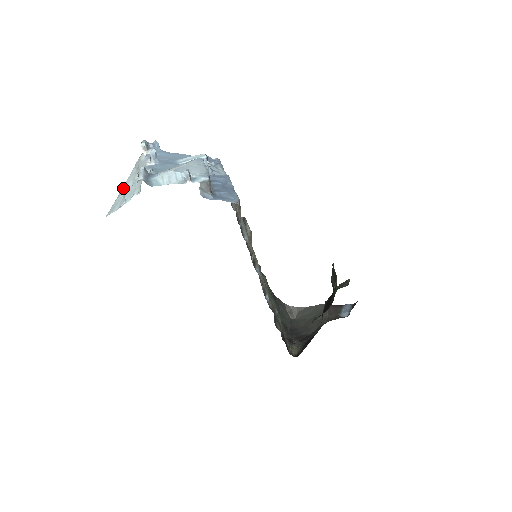
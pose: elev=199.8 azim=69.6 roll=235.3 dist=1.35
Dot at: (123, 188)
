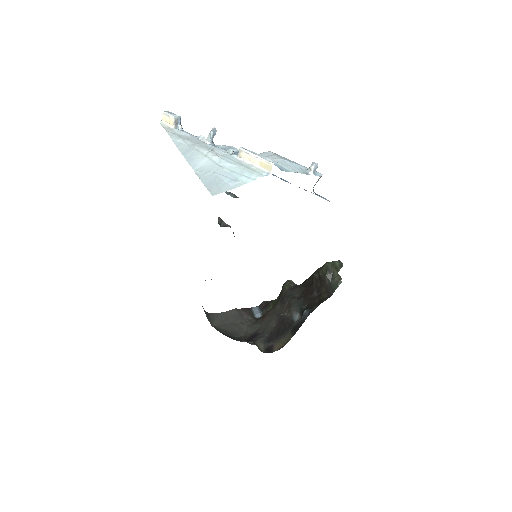
Dot at: (194, 164)
